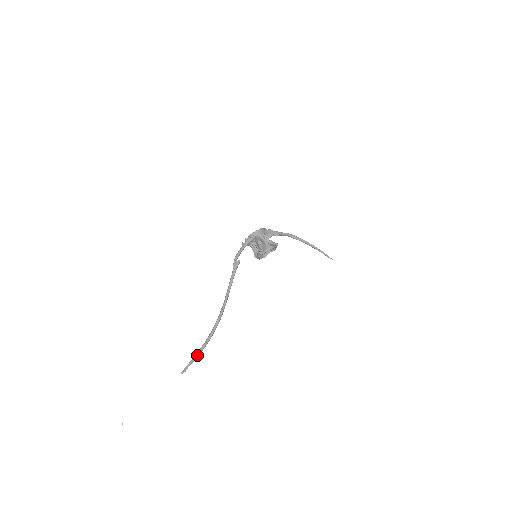
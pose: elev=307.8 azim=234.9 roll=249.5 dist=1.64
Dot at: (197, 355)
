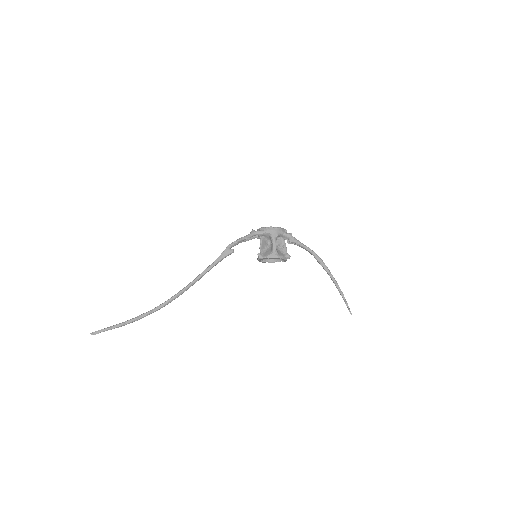
Dot at: (118, 325)
